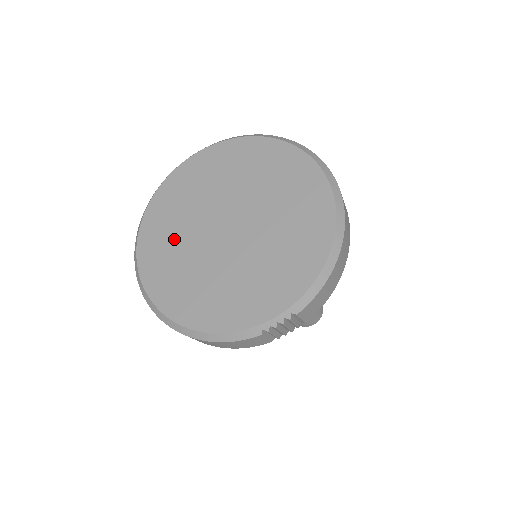
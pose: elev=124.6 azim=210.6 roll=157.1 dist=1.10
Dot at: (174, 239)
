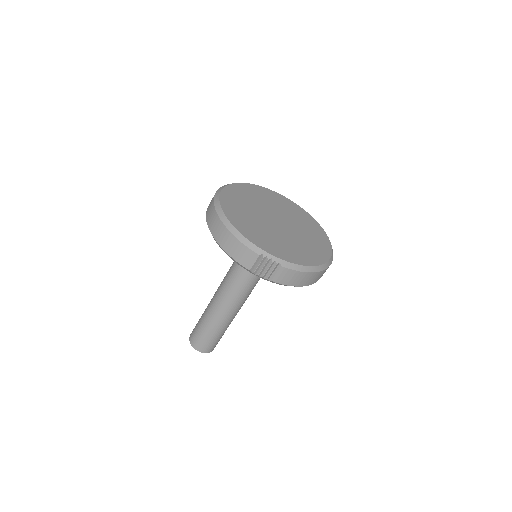
Dot at: (249, 200)
